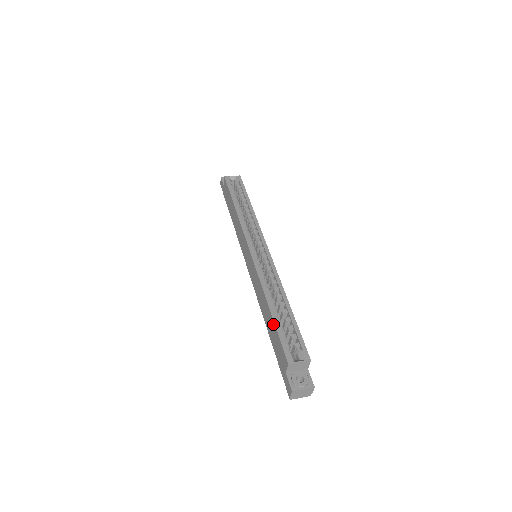
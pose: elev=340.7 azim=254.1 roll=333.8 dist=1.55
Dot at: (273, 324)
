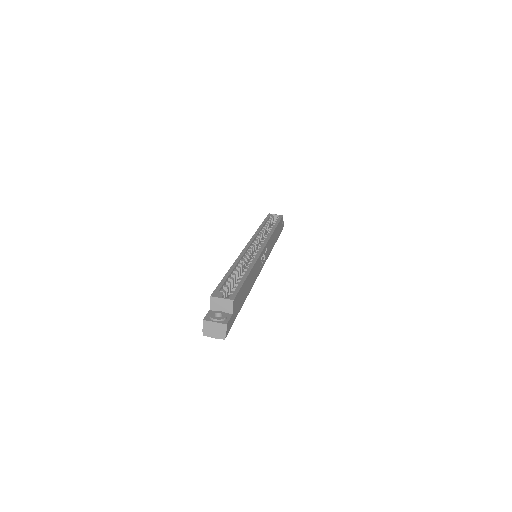
Dot at: occluded
